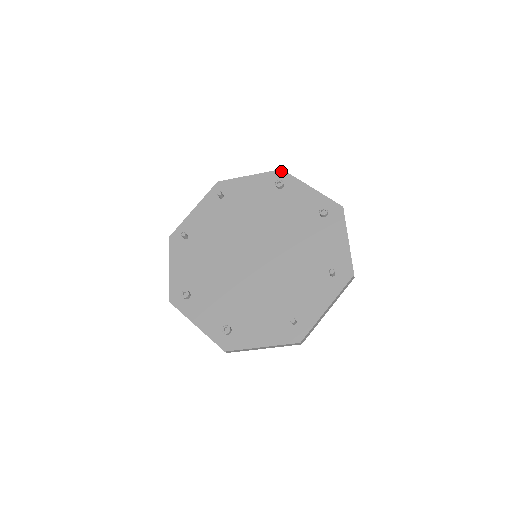
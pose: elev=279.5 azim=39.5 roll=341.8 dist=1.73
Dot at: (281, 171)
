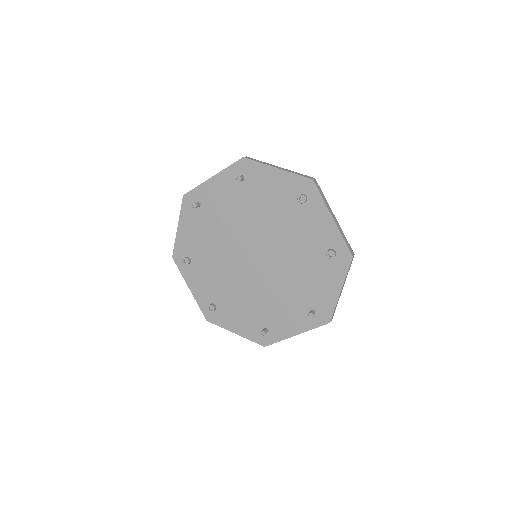
Dot at: (311, 182)
